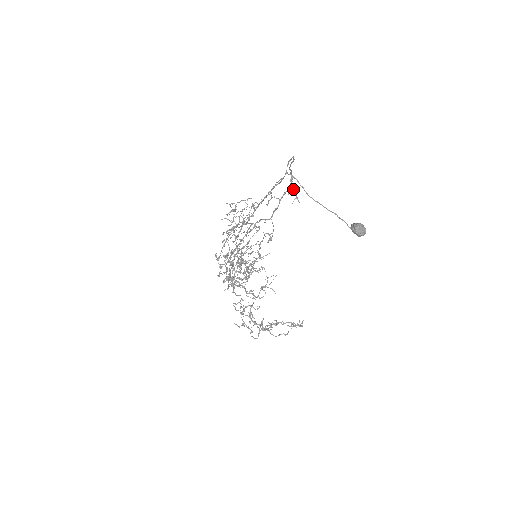
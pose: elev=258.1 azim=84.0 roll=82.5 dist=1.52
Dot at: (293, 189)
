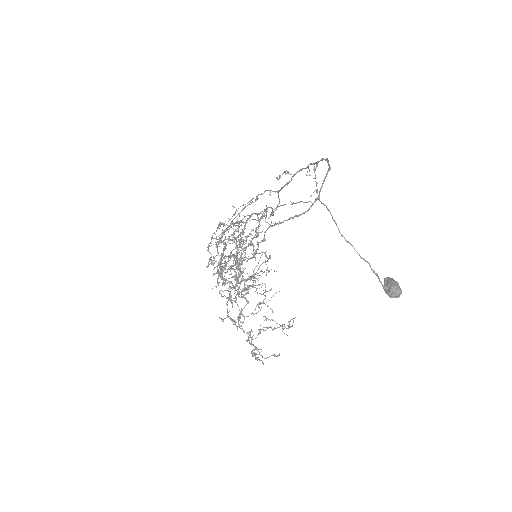
Dot at: occluded
